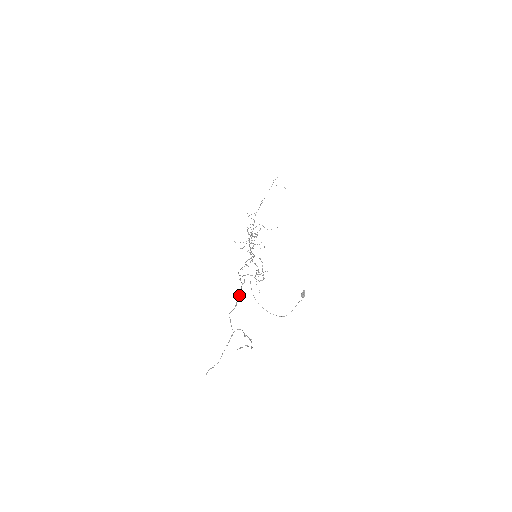
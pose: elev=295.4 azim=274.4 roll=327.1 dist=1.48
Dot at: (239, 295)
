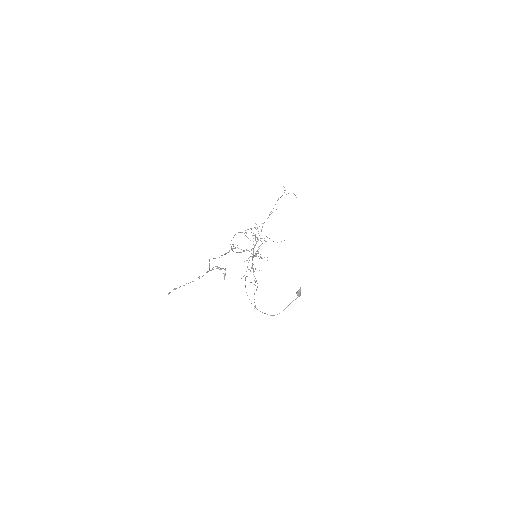
Dot at: (226, 253)
